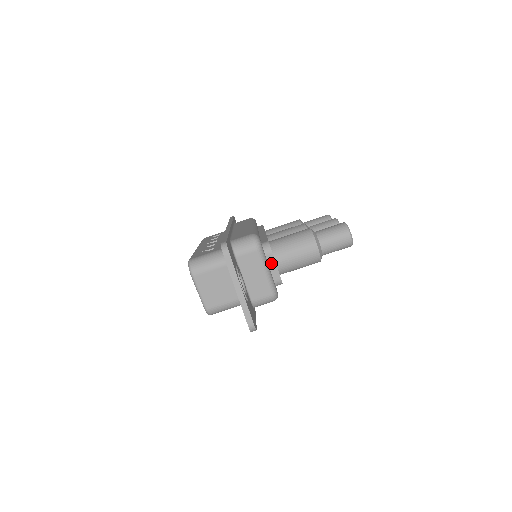
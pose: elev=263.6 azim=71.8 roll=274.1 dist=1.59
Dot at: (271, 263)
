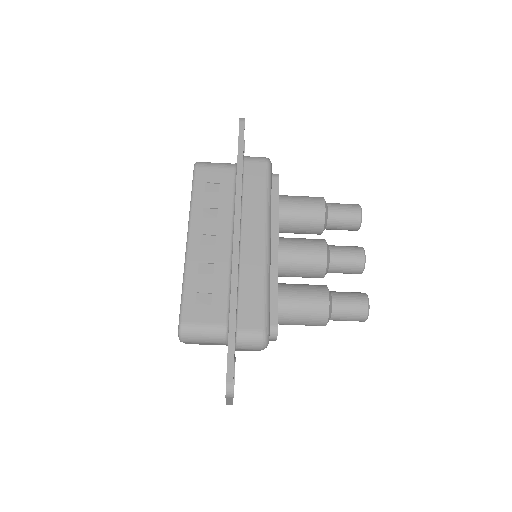
Dot at: (271, 340)
